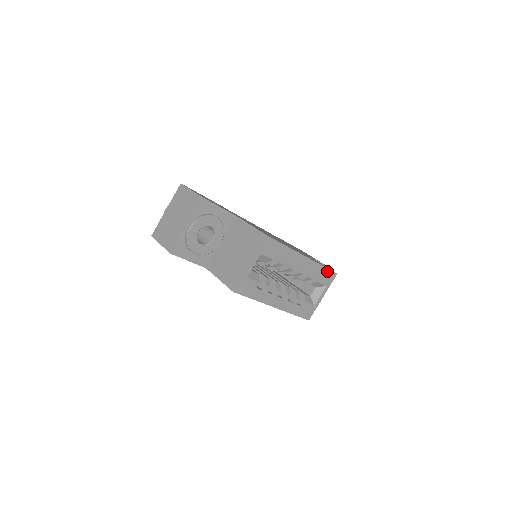
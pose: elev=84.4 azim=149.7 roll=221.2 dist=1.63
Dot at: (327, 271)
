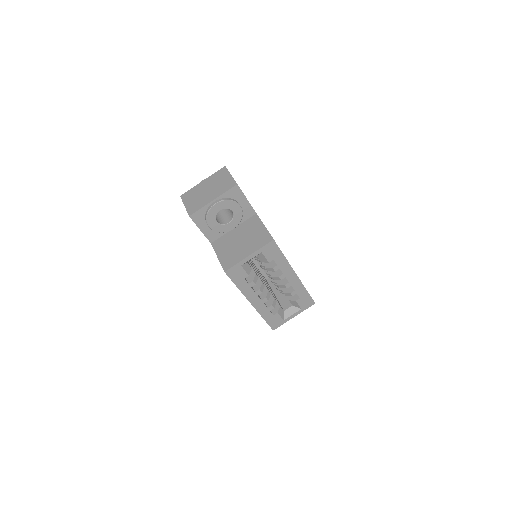
Dot at: (308, 296)
